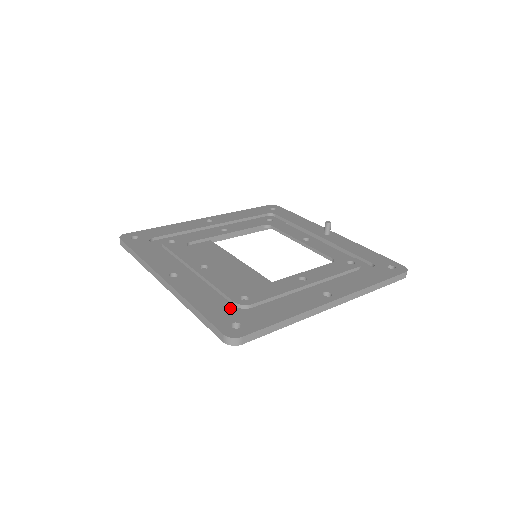
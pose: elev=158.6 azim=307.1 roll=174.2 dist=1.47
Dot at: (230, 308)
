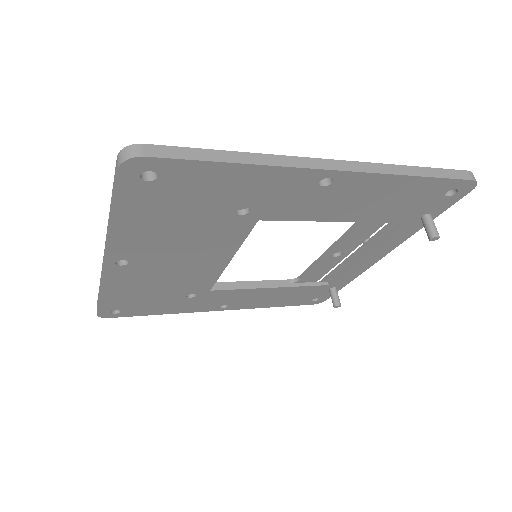
Dot at: occluded
